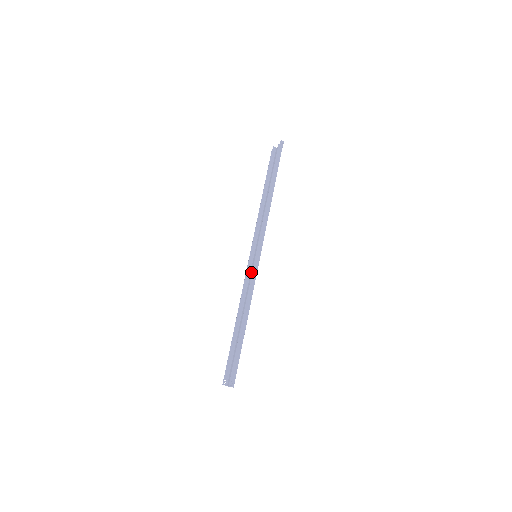
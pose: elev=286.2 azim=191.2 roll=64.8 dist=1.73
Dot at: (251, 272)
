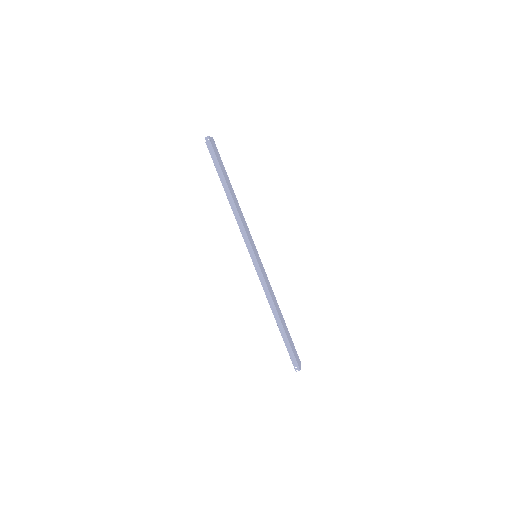
Dot at: (263, 269)
